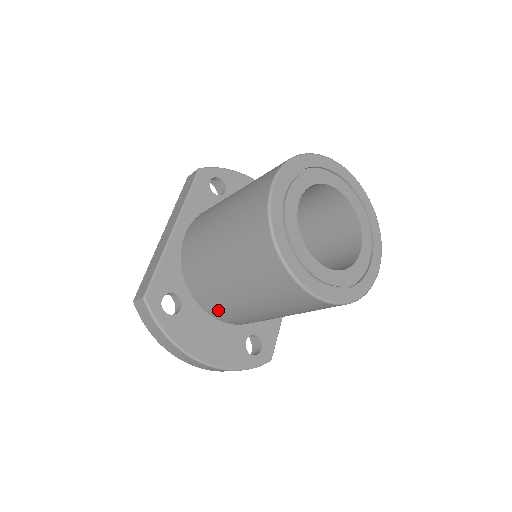
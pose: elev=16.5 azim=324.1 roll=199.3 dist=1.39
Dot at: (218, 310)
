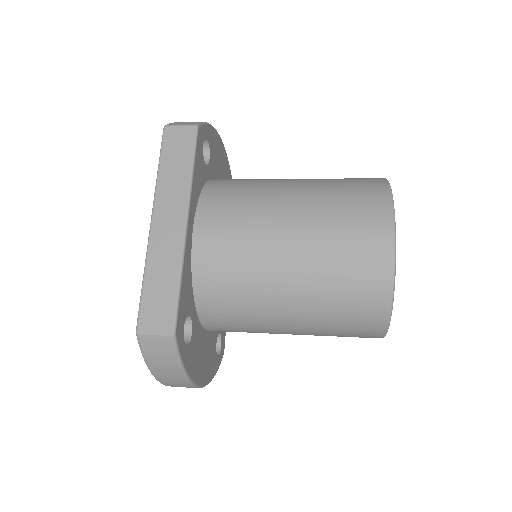
Dot at: (228, 327)
